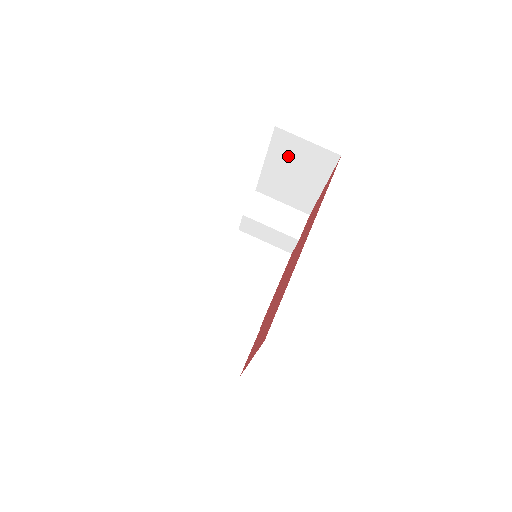
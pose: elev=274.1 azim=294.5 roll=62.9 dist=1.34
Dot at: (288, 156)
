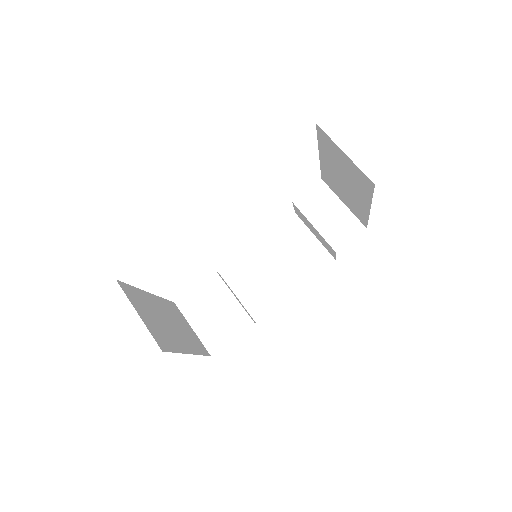
Dot at: (334, 159)
